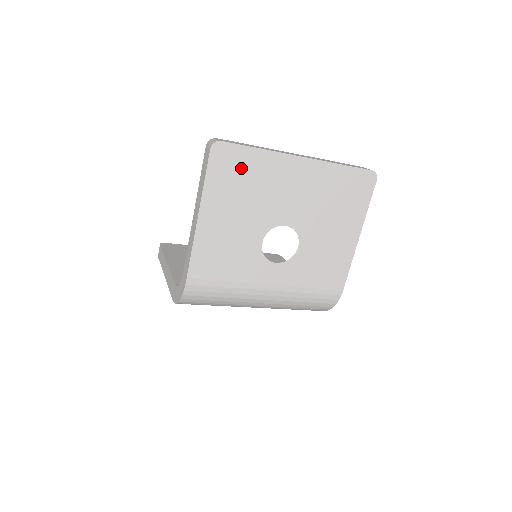
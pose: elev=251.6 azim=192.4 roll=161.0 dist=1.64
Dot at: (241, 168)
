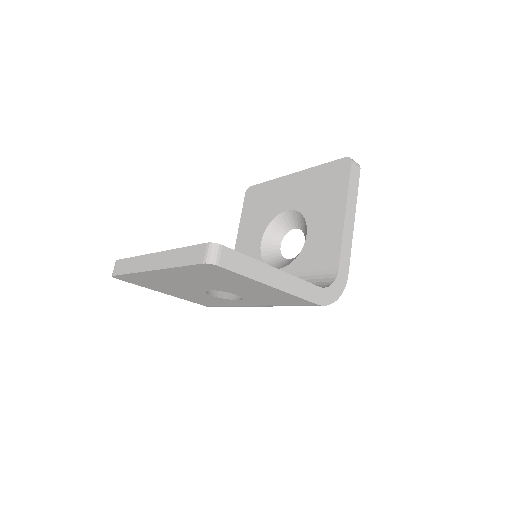
Dot at: (140, 280)
